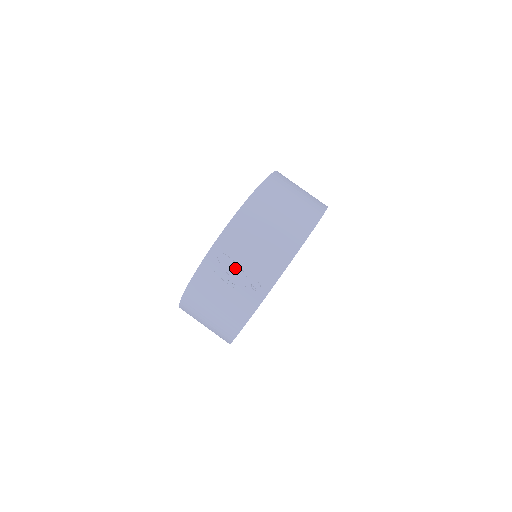
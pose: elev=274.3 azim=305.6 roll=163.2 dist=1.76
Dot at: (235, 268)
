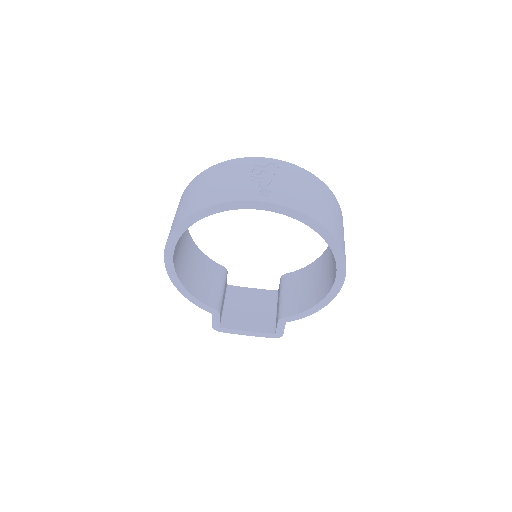
Dot at: (269, 176)
